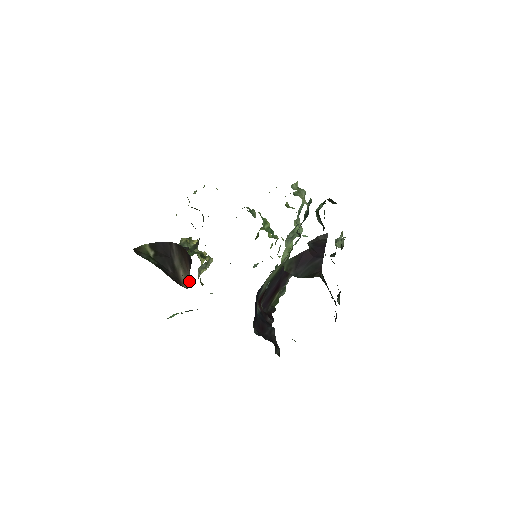
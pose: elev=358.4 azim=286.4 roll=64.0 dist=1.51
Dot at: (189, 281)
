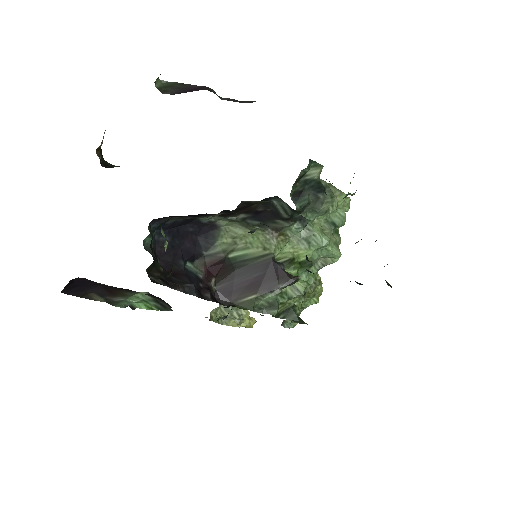
Dot at: occluded
